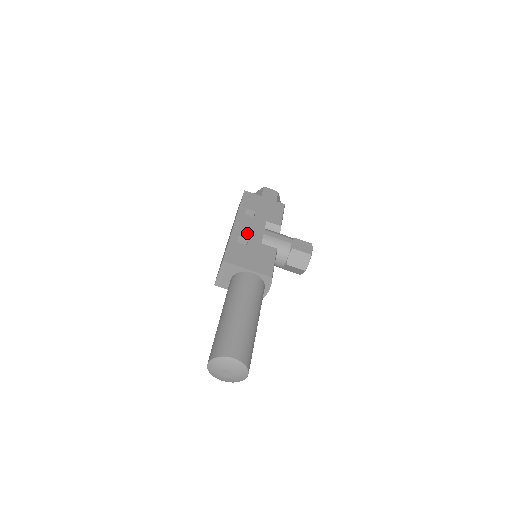
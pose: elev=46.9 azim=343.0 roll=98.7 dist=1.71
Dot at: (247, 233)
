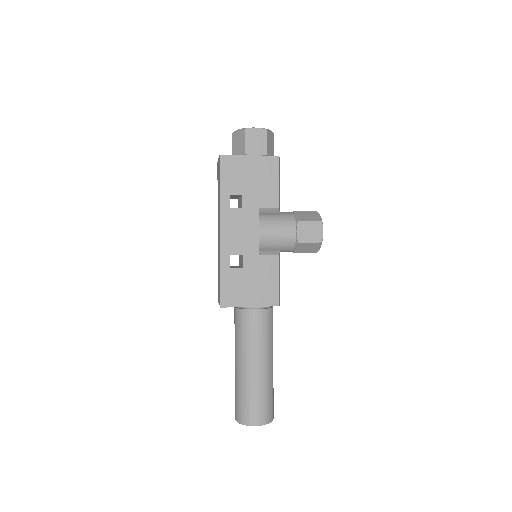
Dot at: (239, 245)
